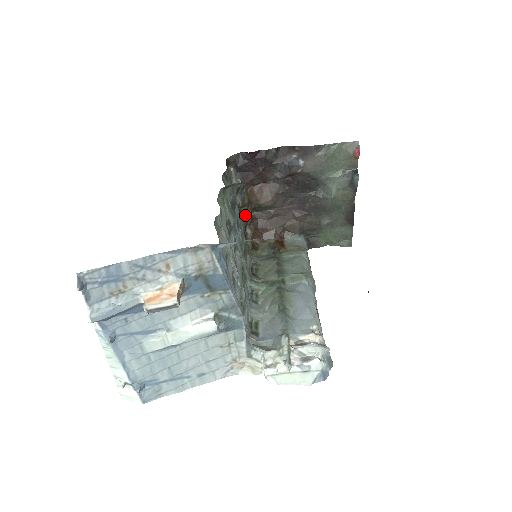
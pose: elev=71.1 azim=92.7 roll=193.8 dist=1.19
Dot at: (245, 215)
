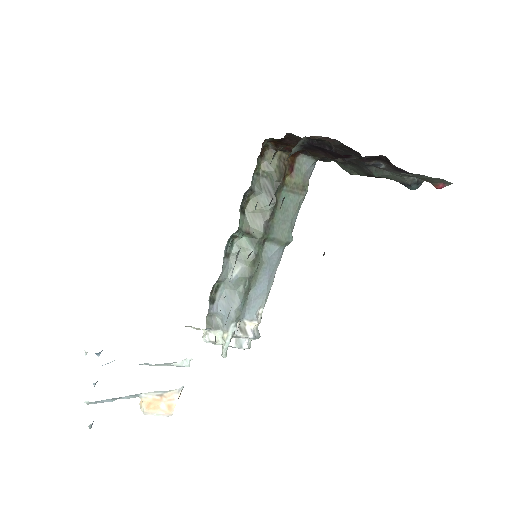
Dot at: occluded
